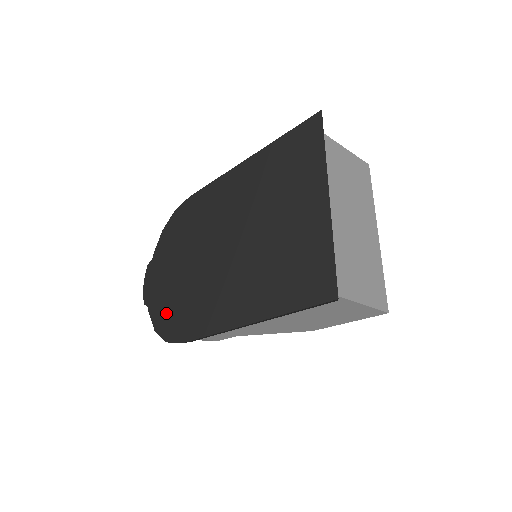
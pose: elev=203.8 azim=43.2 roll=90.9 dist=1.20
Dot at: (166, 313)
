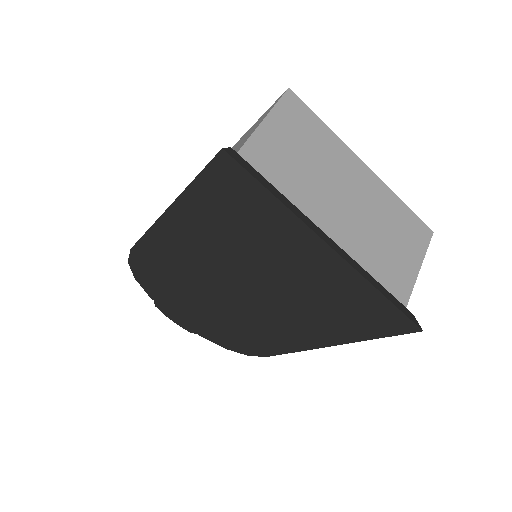
Dot at: (224, 339)
